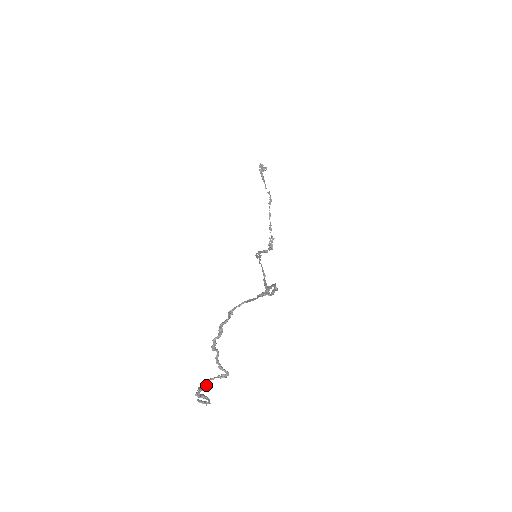
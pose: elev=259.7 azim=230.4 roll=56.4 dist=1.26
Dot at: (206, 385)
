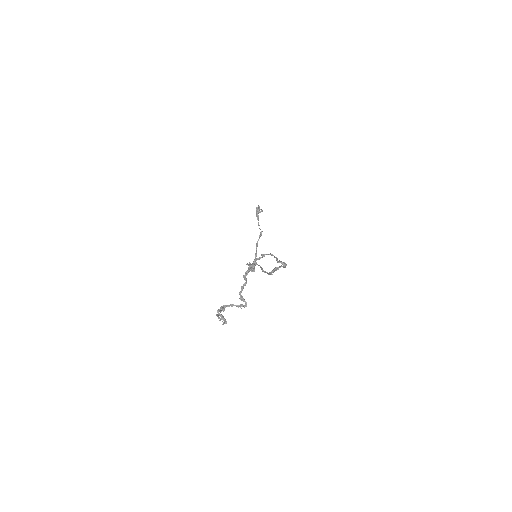
Dot at: (224, 310)
